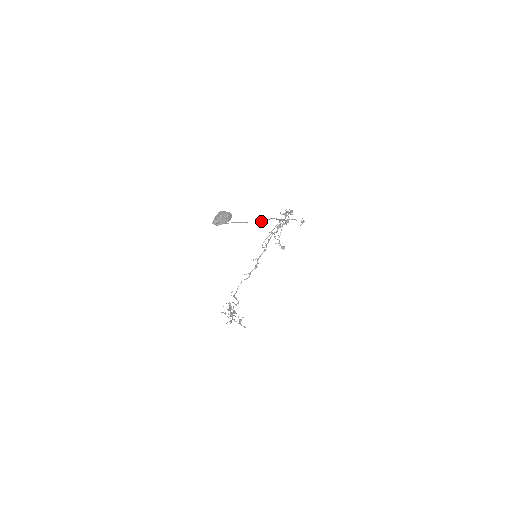
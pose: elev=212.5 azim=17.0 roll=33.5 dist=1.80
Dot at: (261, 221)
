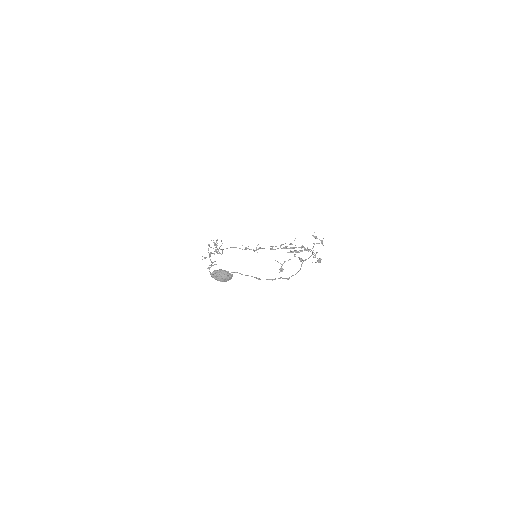
Dot at: occluded
